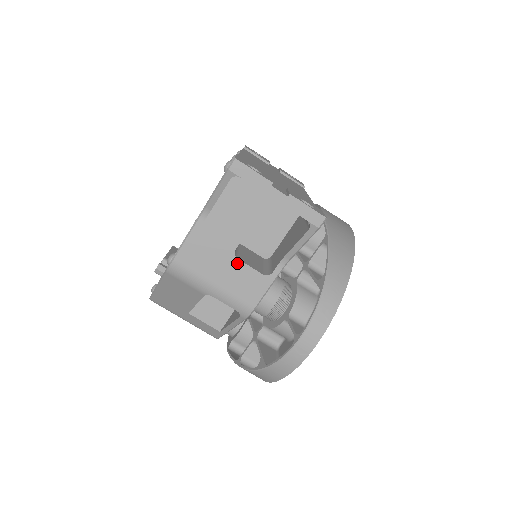
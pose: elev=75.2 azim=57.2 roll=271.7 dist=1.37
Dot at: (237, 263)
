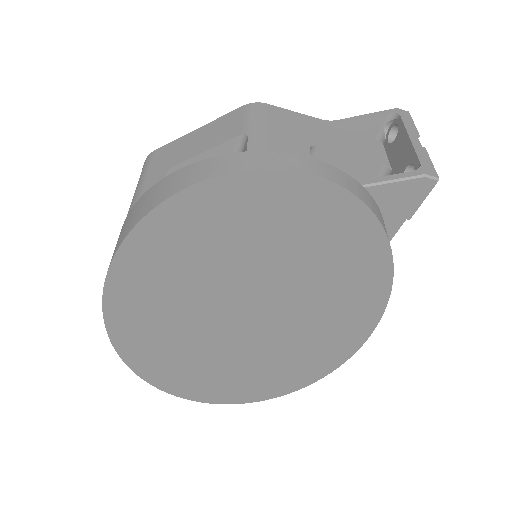
Dot at: (305, 148)
